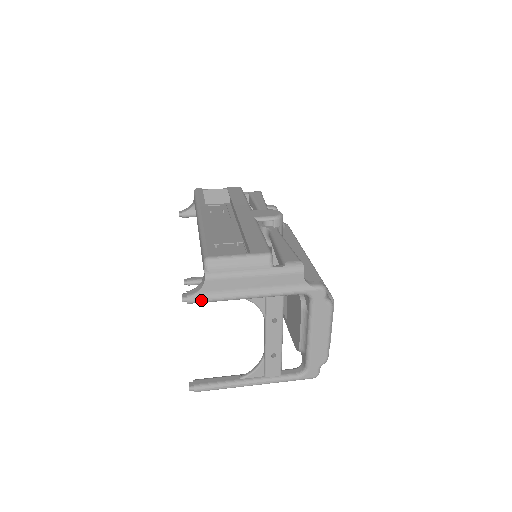
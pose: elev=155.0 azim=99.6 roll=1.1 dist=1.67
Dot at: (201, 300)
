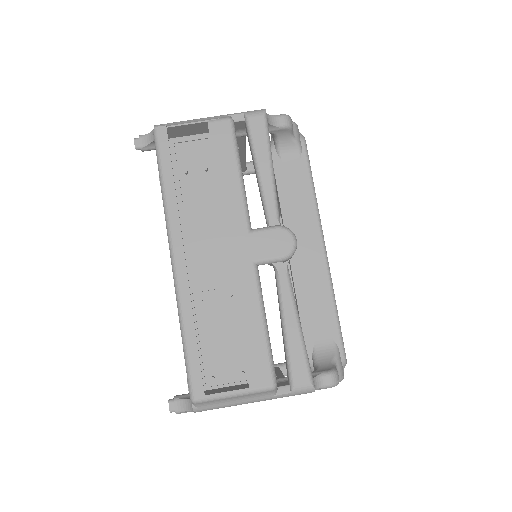
Dot at: occluded
